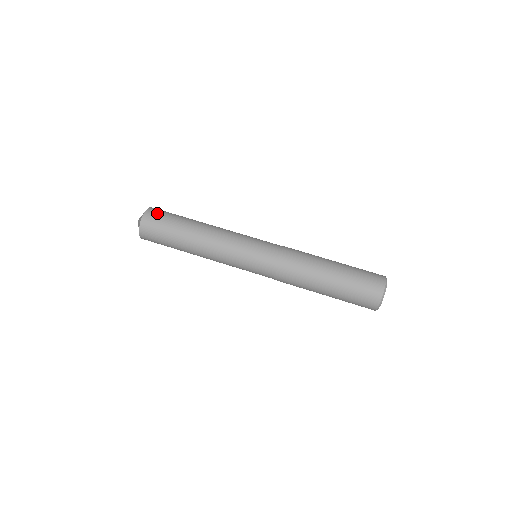
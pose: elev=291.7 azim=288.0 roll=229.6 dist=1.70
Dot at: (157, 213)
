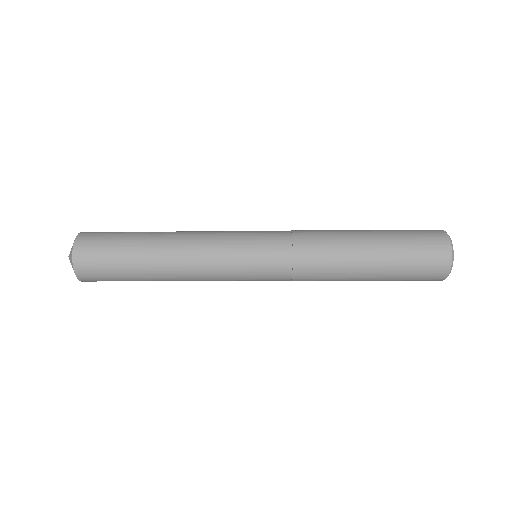
Dot at: (93, 239)
